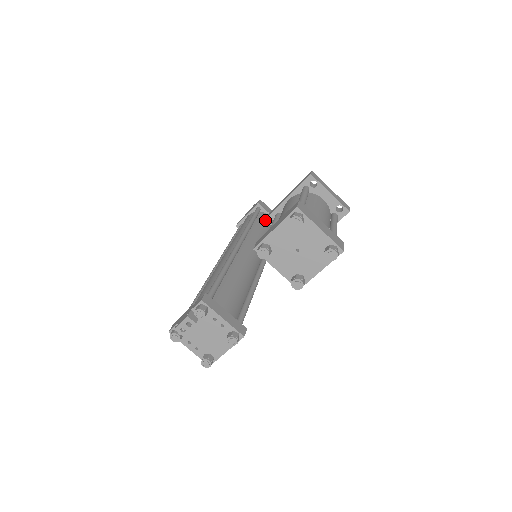
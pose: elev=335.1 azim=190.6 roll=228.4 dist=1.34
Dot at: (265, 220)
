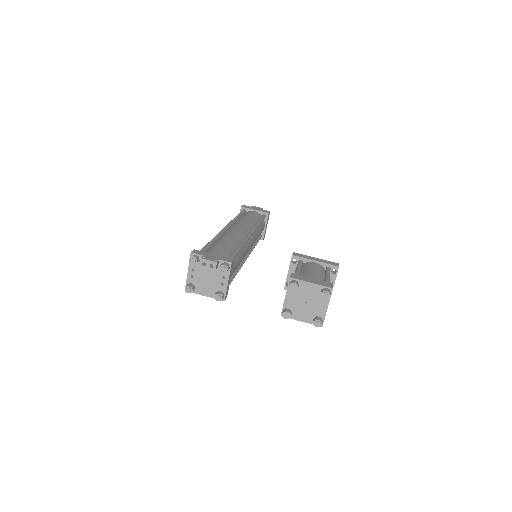
Dot at: (292, 255)
